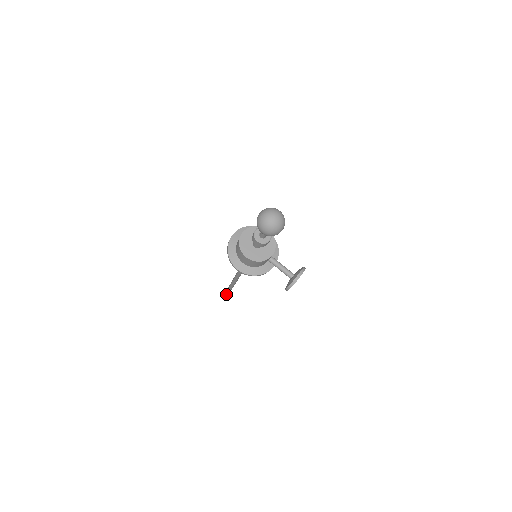
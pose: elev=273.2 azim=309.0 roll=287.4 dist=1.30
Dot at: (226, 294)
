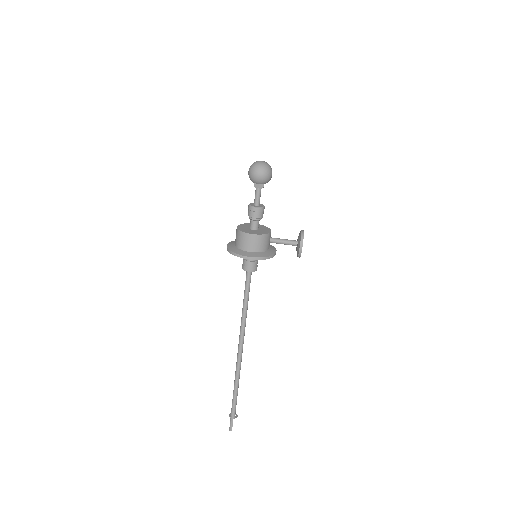
Dot at: (234, 406)
